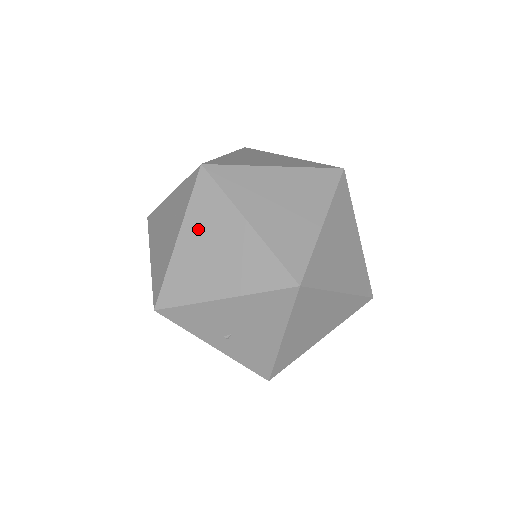
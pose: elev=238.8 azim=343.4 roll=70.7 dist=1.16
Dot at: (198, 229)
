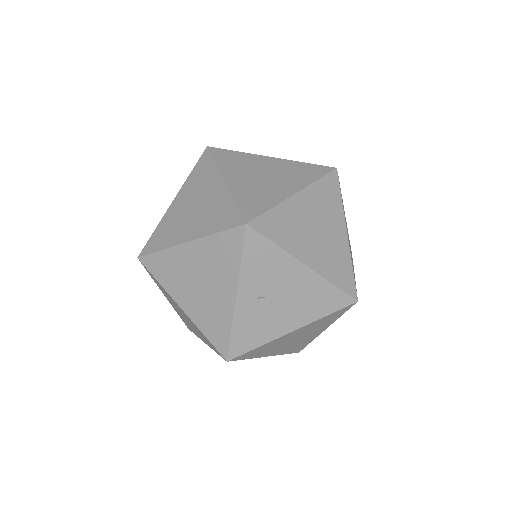
Dot at: (314, 203)
